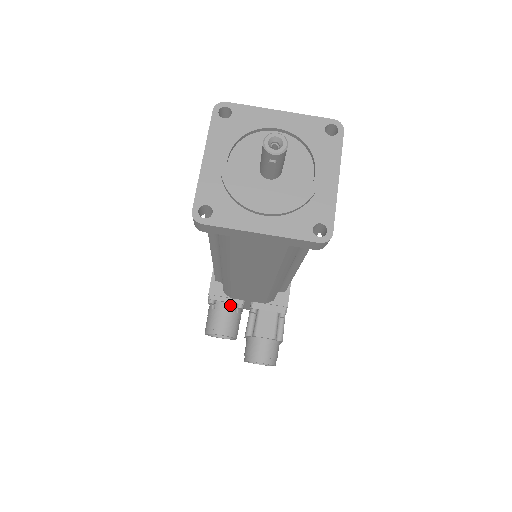
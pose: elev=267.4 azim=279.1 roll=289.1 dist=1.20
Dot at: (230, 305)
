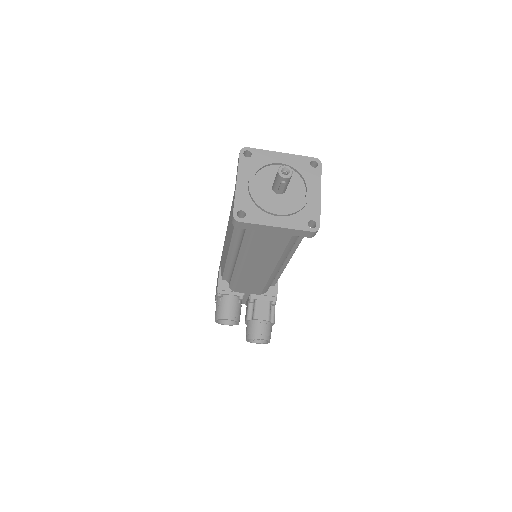
Dot at: (234, 297)
